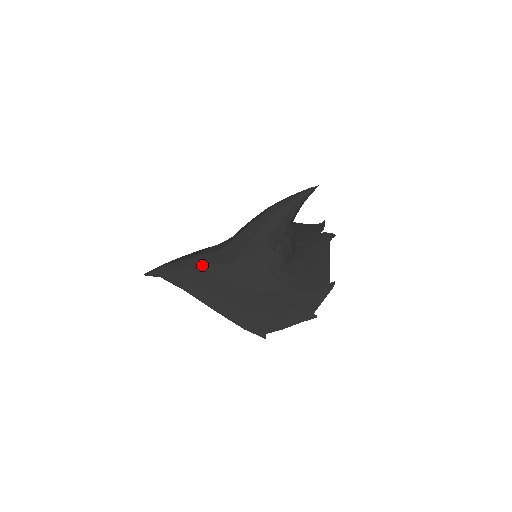
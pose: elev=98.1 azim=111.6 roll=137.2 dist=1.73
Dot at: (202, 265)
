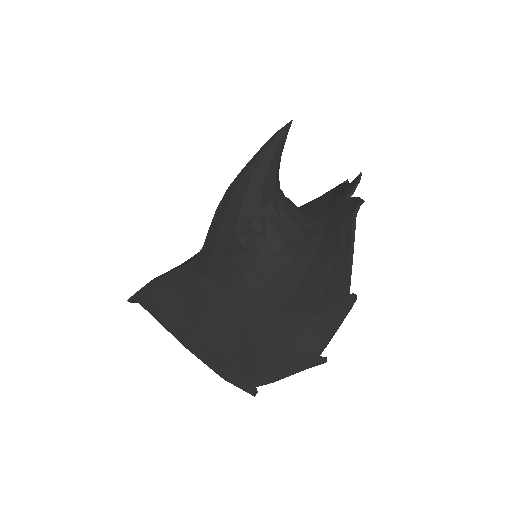
Dot at: (175, 283)
